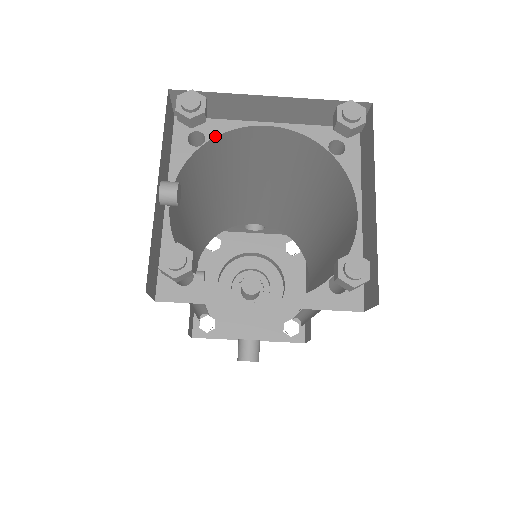
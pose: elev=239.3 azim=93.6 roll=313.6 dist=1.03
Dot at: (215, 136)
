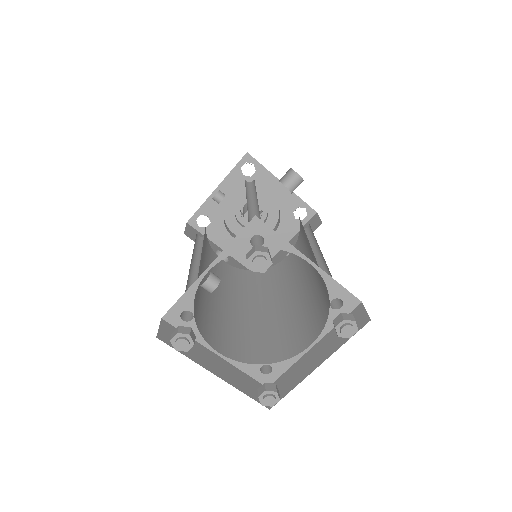
Dot at: (271, 247)
